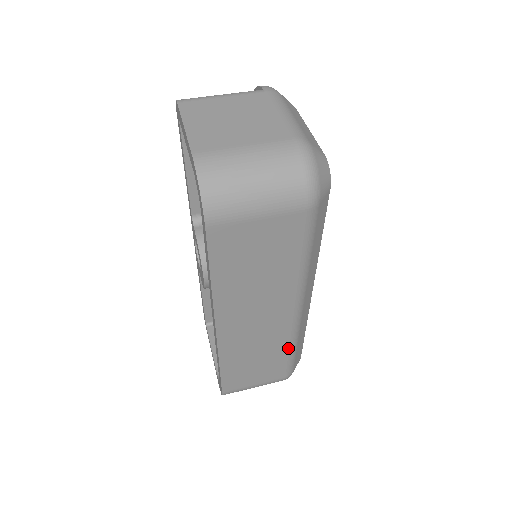
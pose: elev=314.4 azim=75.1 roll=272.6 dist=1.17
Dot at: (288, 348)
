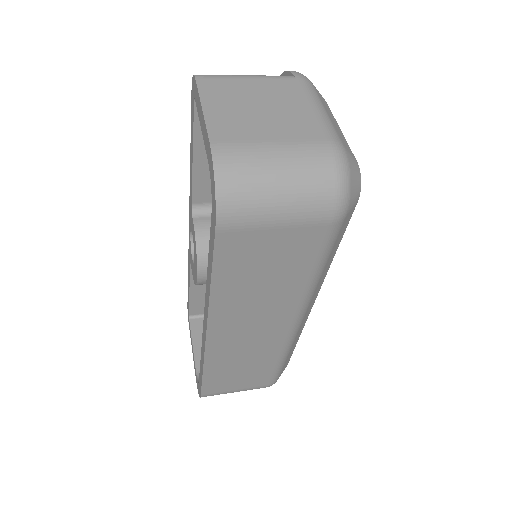
Dot at: (278, 358)
